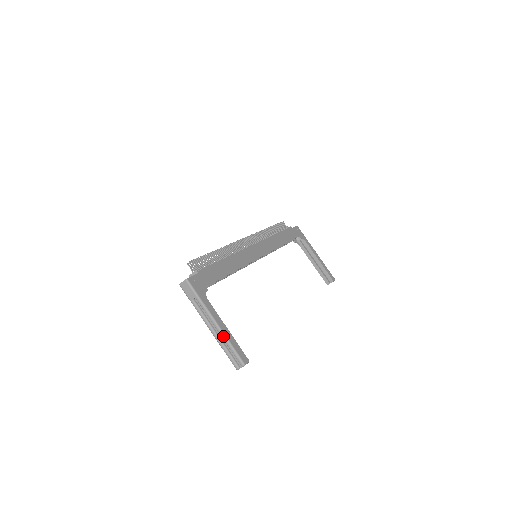
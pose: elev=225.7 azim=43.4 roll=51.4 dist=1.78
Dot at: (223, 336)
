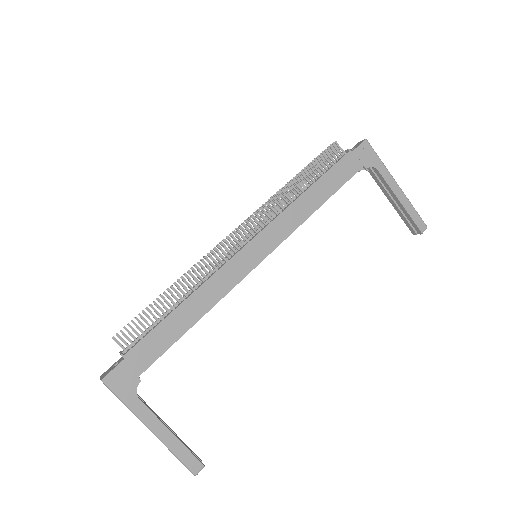
Dot at: occluded
